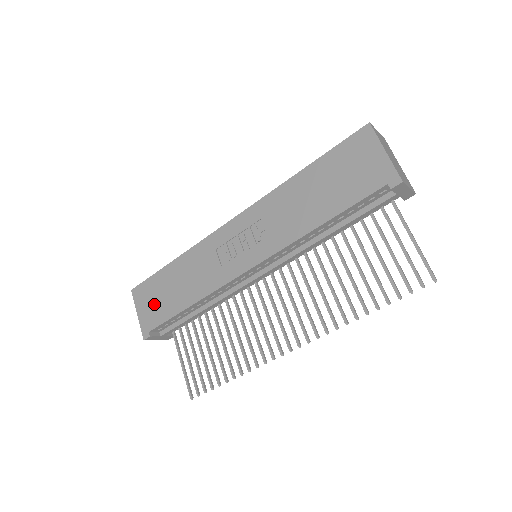
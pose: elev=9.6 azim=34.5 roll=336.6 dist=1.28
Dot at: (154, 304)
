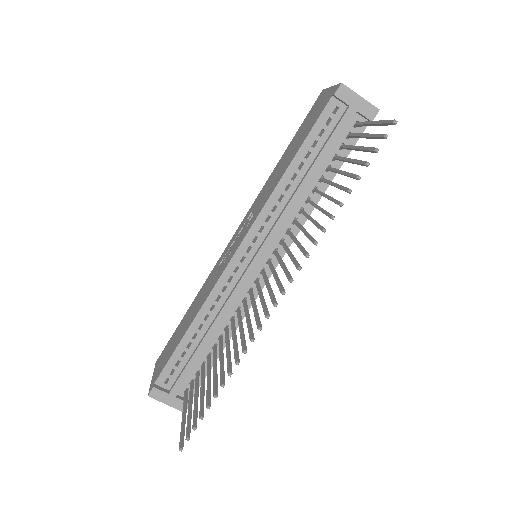
Dot at: (166, 354)
